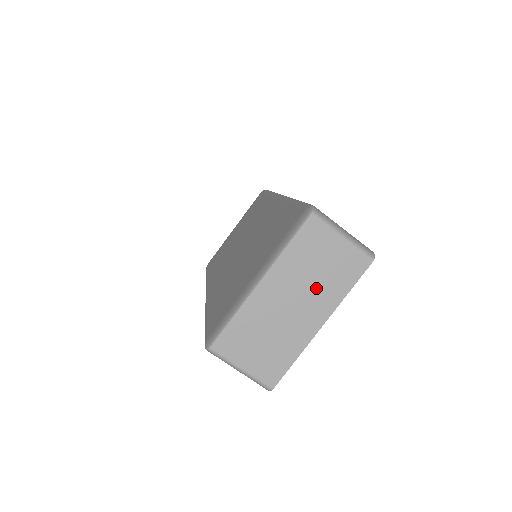
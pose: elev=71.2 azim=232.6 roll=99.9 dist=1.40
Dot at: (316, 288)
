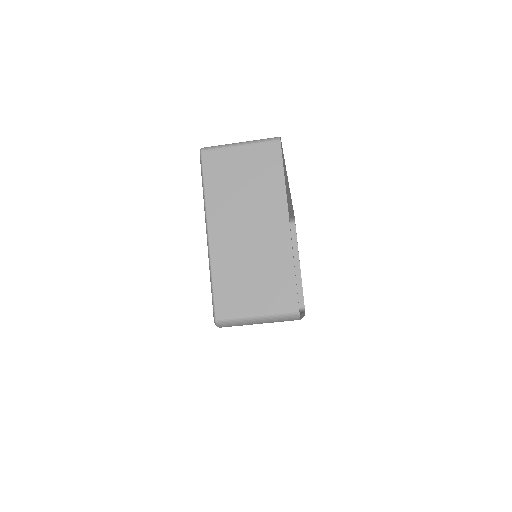
Dot at: (255, 199)
